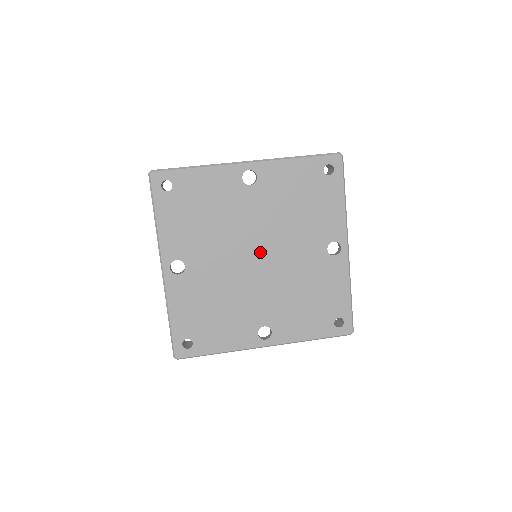
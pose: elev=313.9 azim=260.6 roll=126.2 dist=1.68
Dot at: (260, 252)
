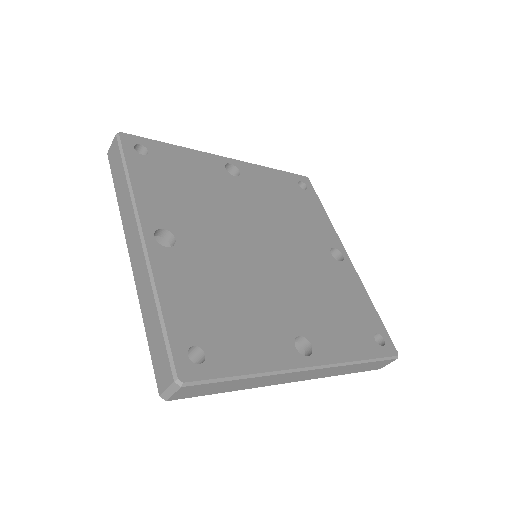
Dot at: (265, 242)
